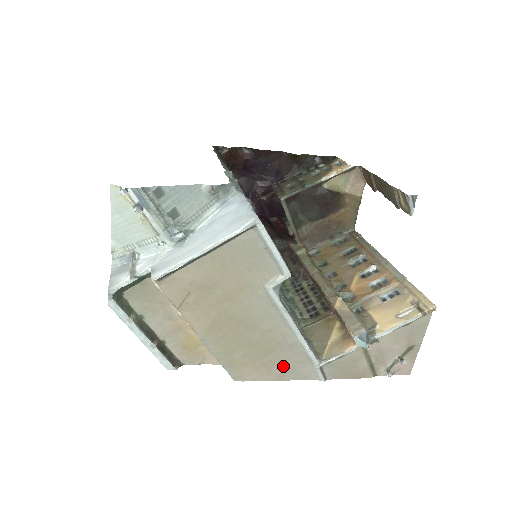
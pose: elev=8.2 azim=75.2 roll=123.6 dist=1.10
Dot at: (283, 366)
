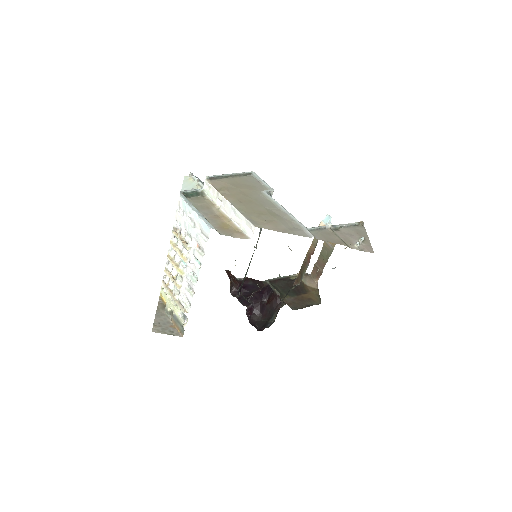
Dot at: (284, 226)
